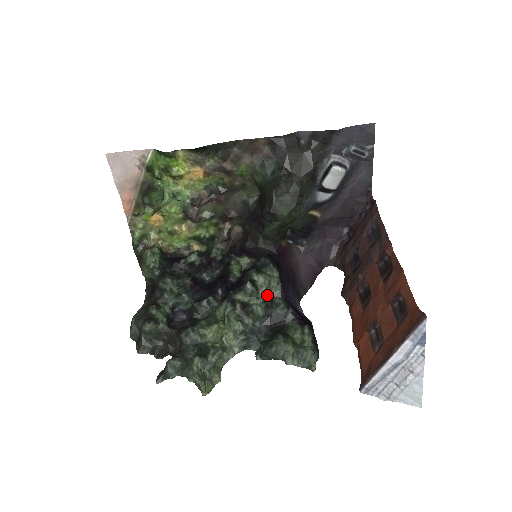
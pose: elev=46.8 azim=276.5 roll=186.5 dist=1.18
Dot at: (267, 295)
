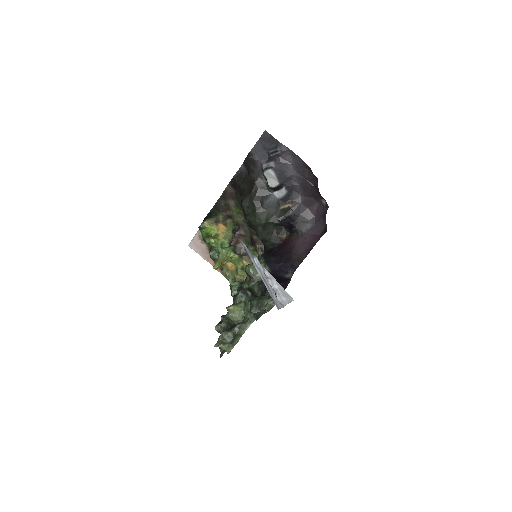
Dot at: occluded
